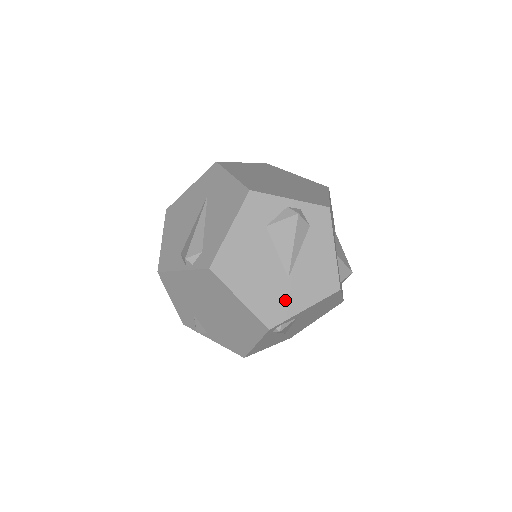
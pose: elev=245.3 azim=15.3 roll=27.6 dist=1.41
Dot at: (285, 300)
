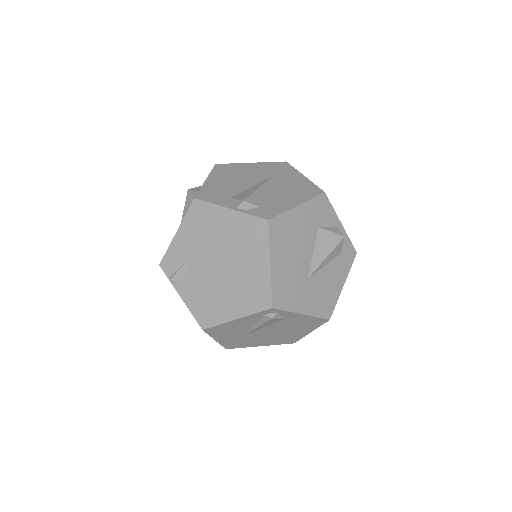
Dot at: (296, 294)
